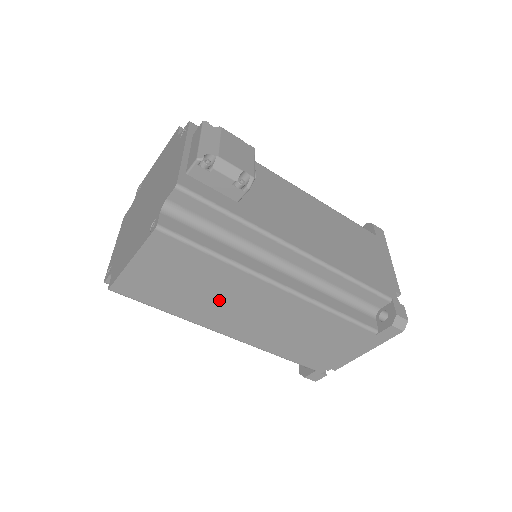
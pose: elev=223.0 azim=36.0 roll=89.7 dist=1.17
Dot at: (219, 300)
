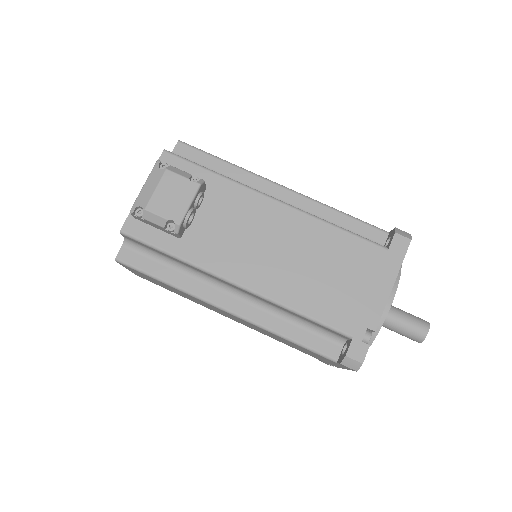
Dot at: (197, 301)
